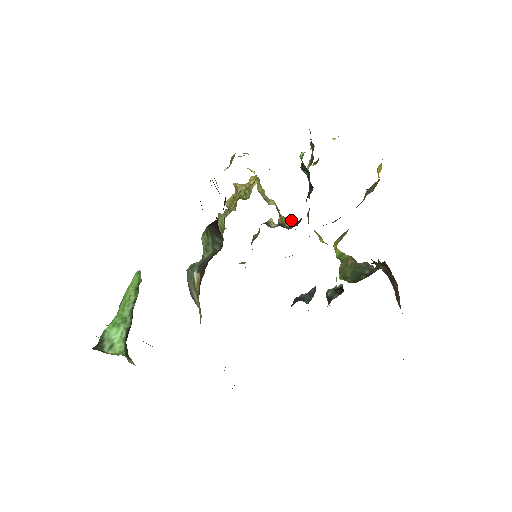
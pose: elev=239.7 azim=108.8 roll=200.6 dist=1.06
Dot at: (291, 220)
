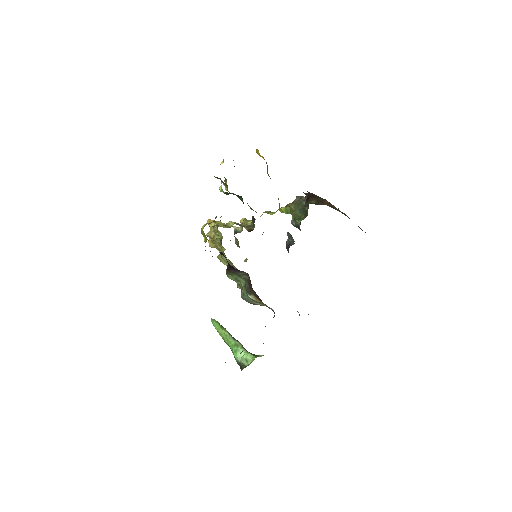
Dot at: (245, 218)
